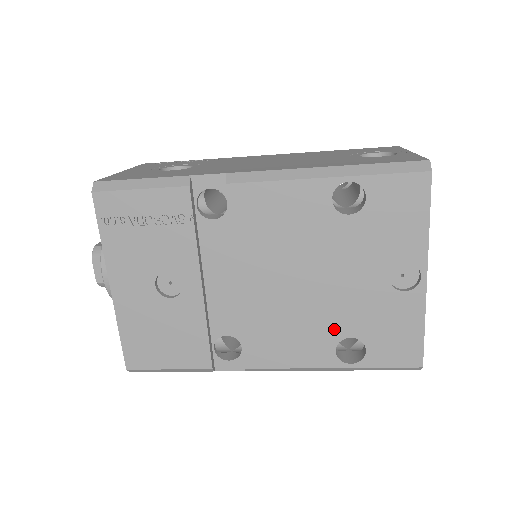
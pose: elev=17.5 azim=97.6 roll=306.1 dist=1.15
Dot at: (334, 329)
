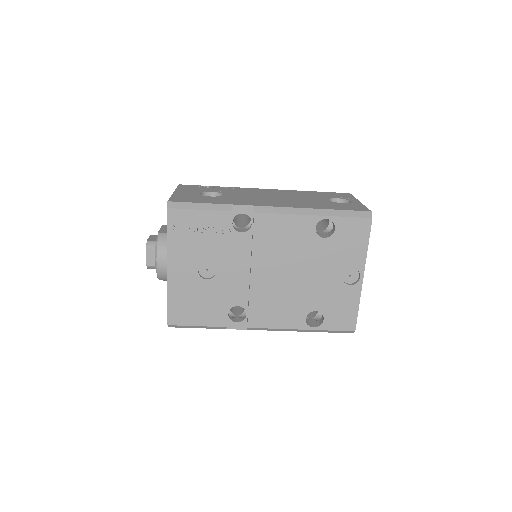
Dot at: (306, 305)
